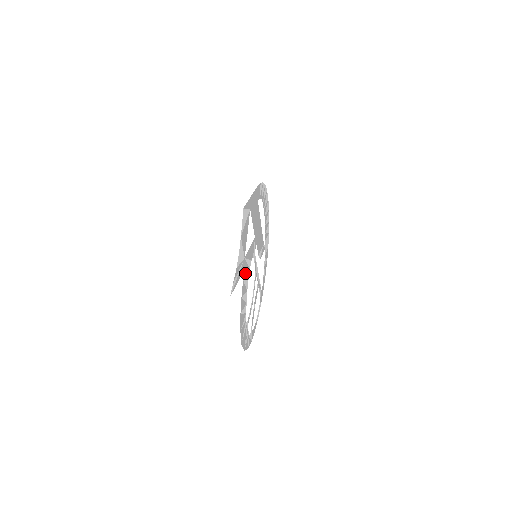
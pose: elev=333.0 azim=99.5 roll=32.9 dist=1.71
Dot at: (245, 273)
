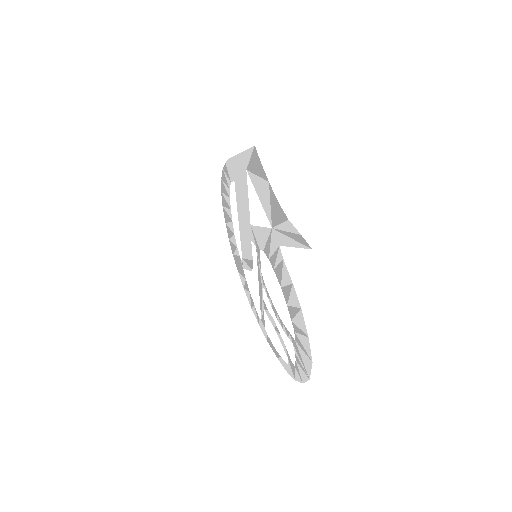
Dot at: (276, 254)
